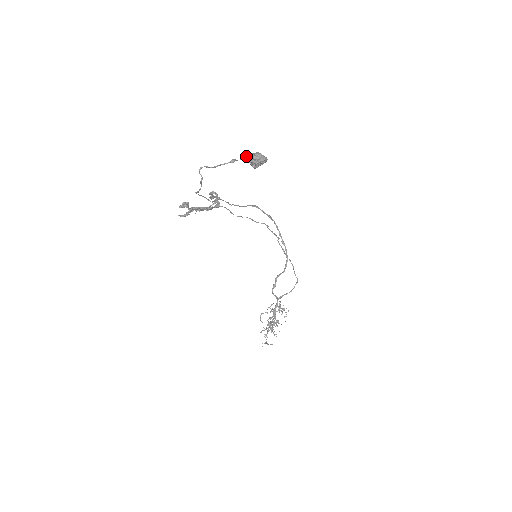
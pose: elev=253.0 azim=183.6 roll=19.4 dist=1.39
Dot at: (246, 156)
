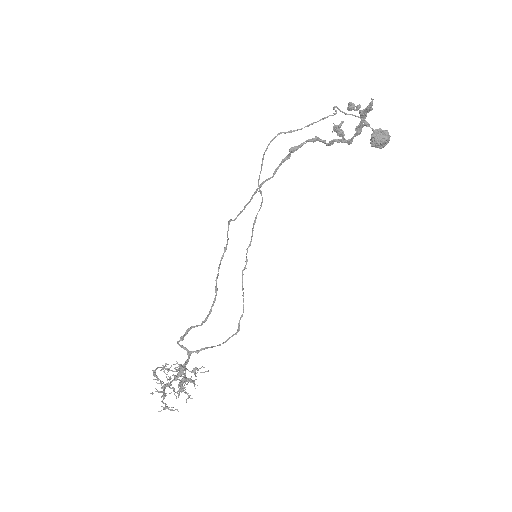
Dot at: (379, 128)
